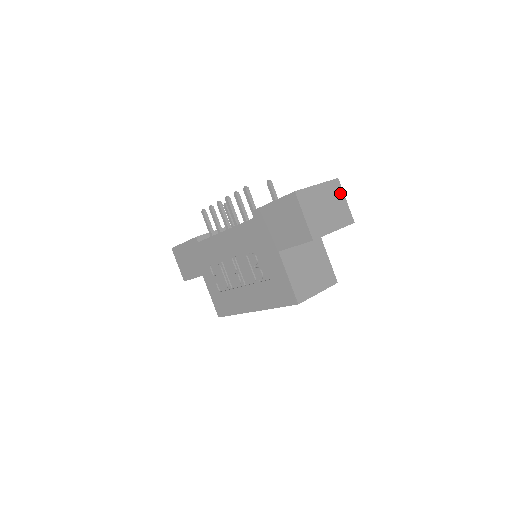
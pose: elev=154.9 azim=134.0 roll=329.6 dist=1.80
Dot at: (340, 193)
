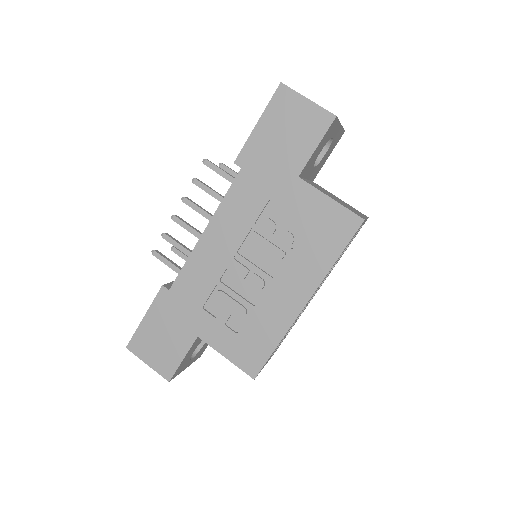
Dot at: occluded
